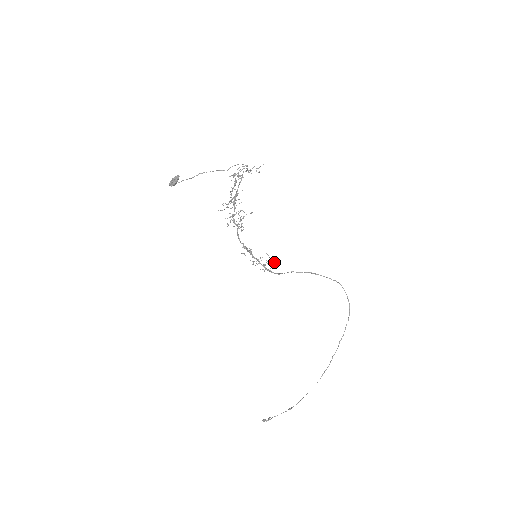
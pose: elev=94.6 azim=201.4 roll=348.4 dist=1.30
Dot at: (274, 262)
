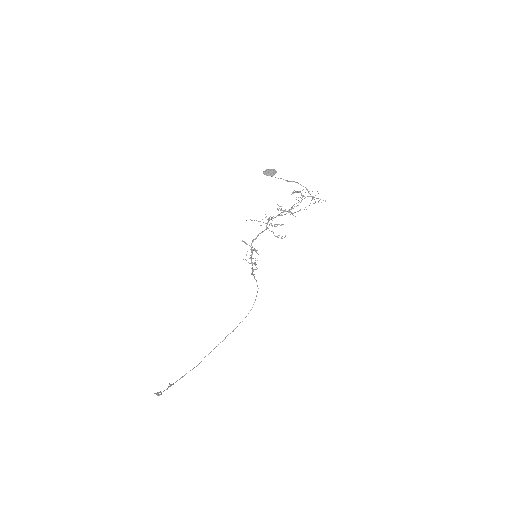
Dot at: (256, 264)
